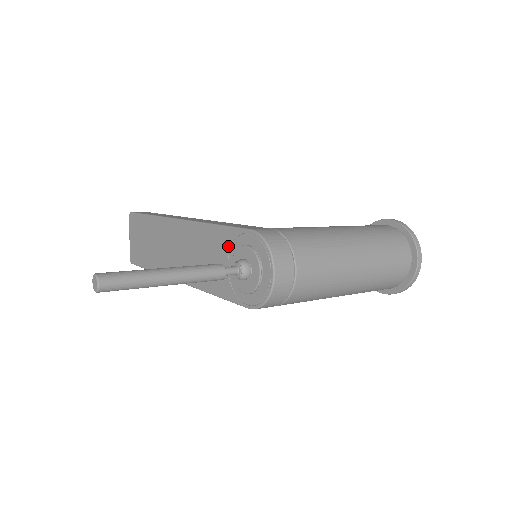
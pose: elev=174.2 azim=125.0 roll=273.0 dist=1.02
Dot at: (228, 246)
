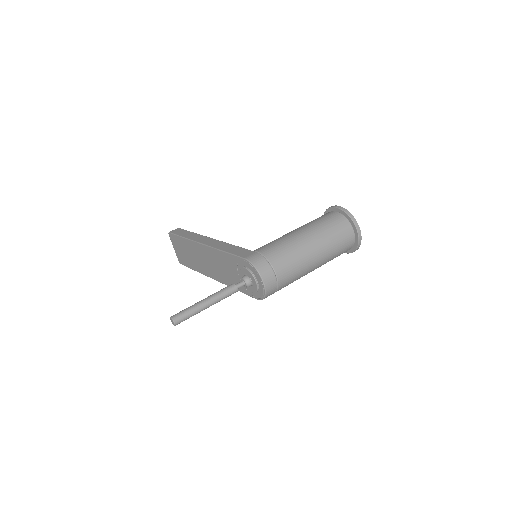
Dot at: (235, 265)
